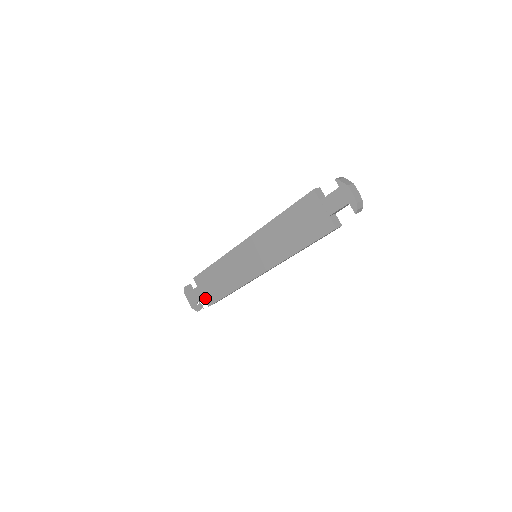
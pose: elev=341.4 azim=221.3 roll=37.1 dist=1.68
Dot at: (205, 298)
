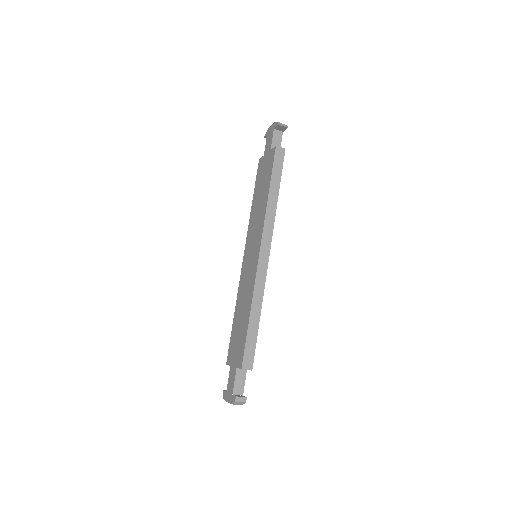
Dot at: (237, 365)
